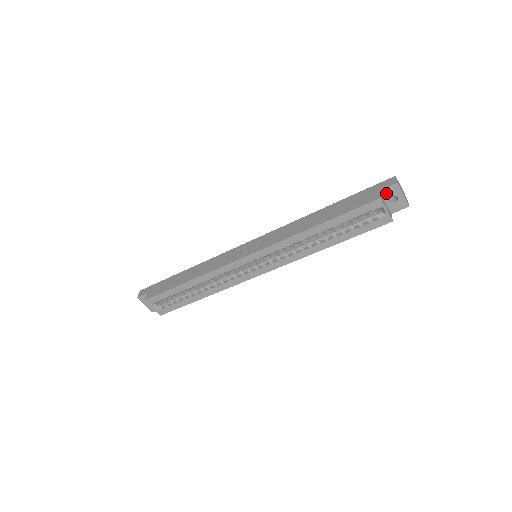
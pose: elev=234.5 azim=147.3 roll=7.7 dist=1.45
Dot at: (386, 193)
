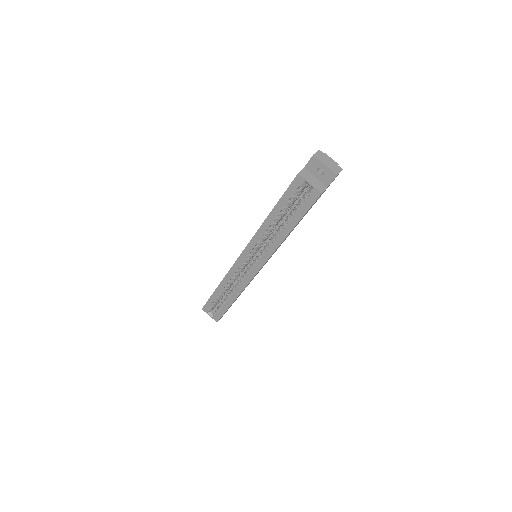
Dot at: (311, 168)
